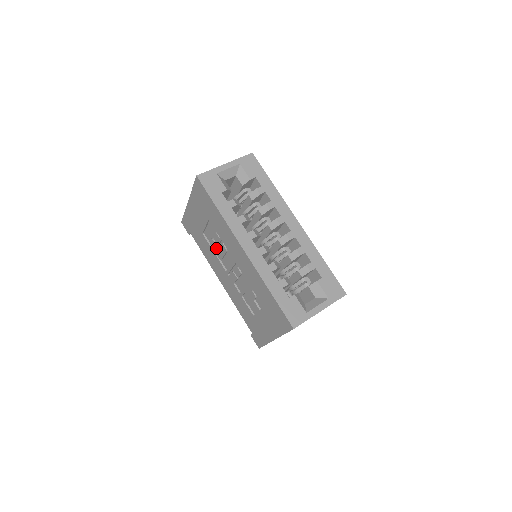
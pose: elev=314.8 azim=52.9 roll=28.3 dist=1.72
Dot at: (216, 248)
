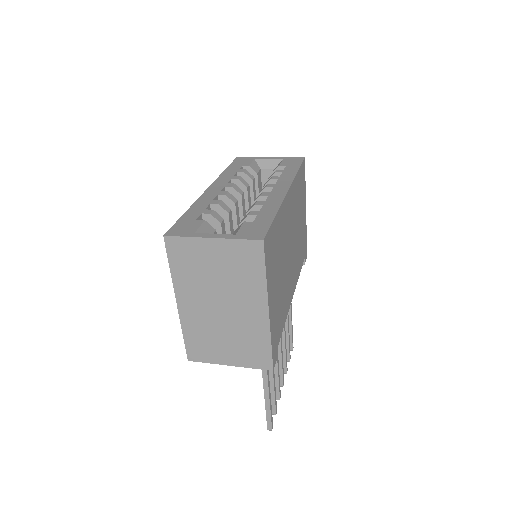
Dot at: occluded
